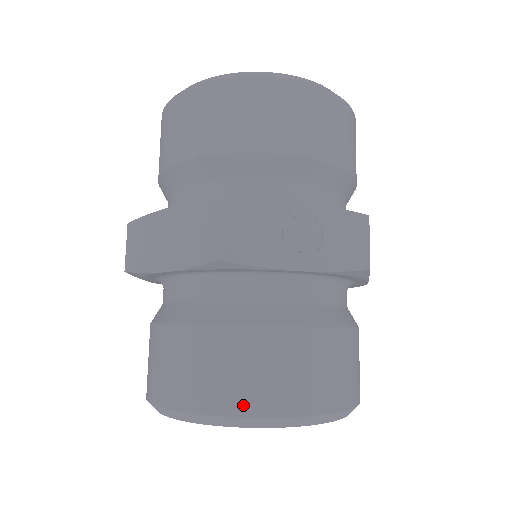
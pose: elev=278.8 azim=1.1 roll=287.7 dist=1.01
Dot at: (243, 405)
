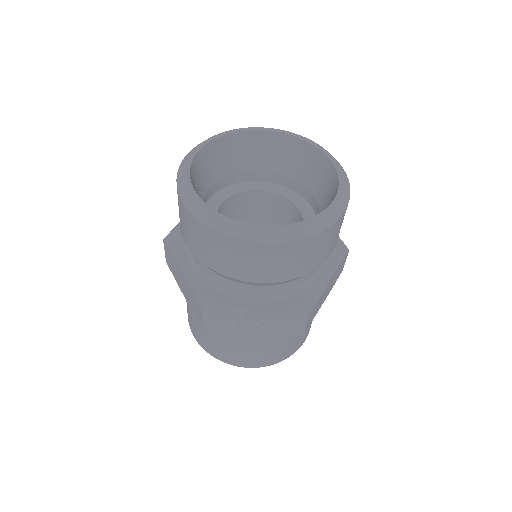
Dot at: (224, 359)
